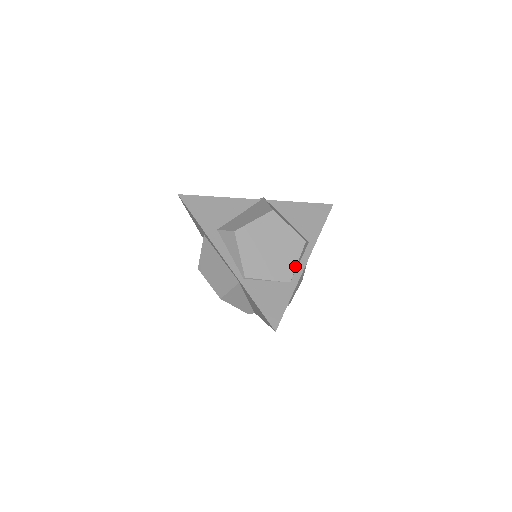
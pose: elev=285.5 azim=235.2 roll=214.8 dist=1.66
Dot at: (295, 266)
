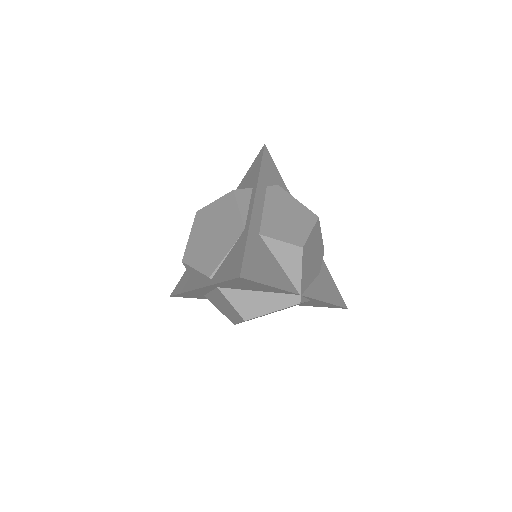
Dot at: (239, 215)
